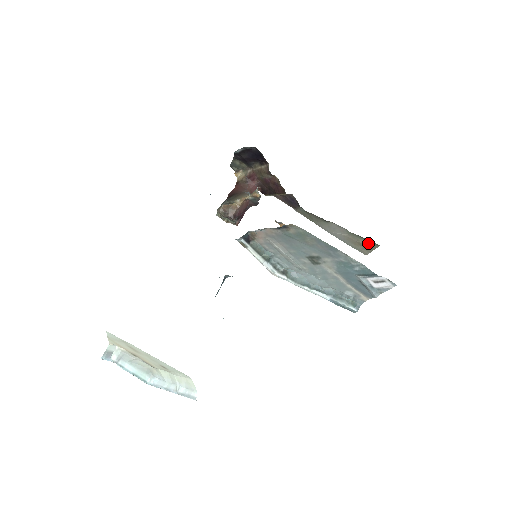
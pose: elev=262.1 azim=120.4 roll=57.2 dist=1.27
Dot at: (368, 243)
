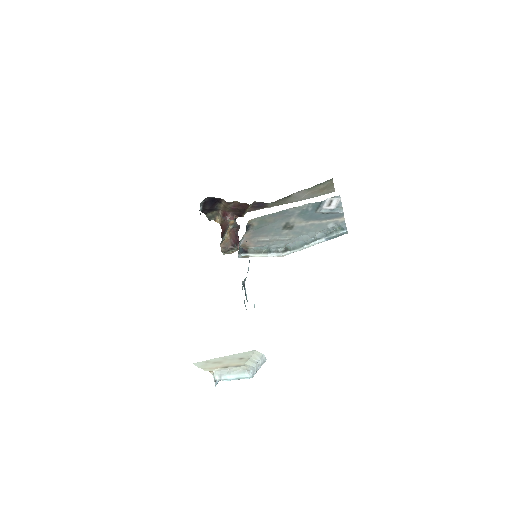
Dot at: (325, 184)
